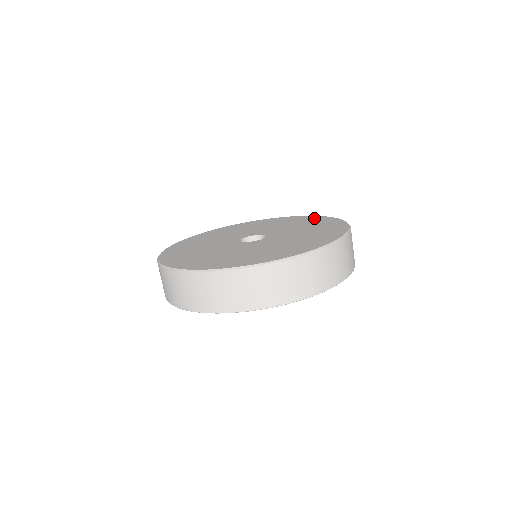
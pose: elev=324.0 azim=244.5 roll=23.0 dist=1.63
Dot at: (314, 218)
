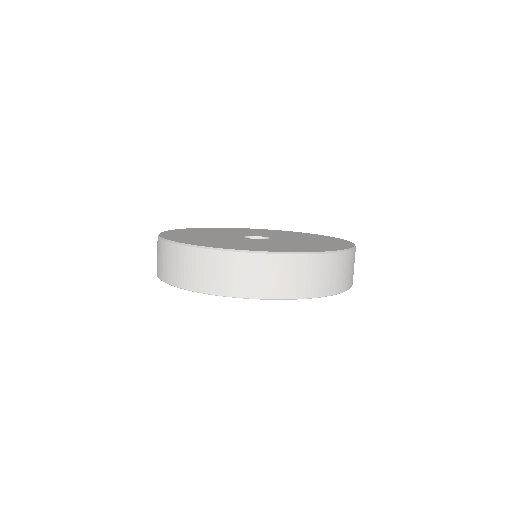
Dot at: (330, 238)
